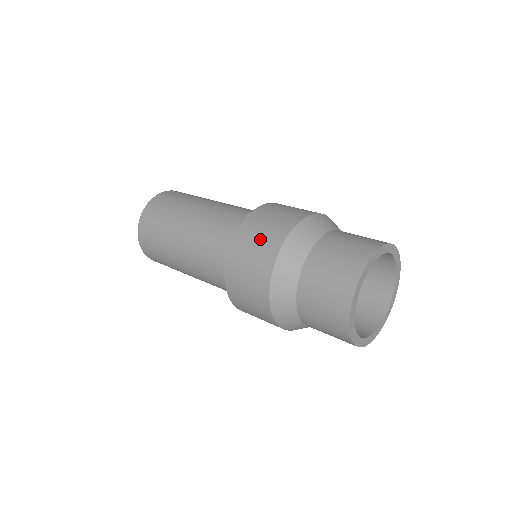
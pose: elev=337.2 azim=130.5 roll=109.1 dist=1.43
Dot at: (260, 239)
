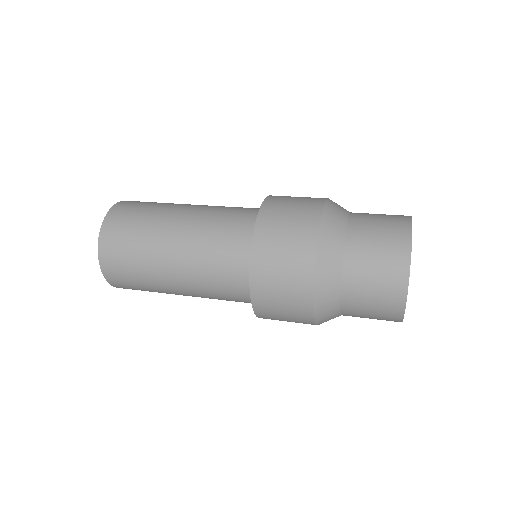
Dot at: (289, 229)
